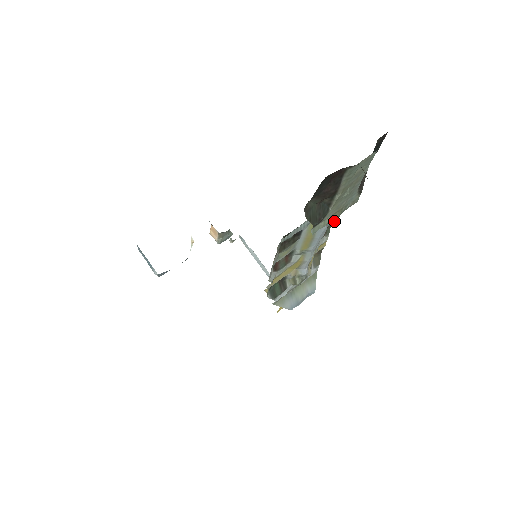
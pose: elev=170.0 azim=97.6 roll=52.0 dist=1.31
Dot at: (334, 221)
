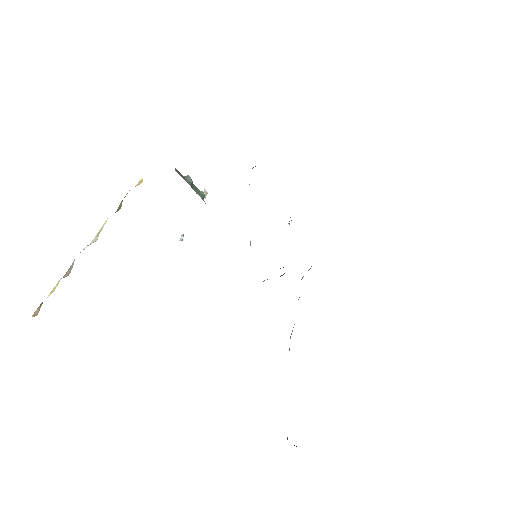
Dot at: occluded
